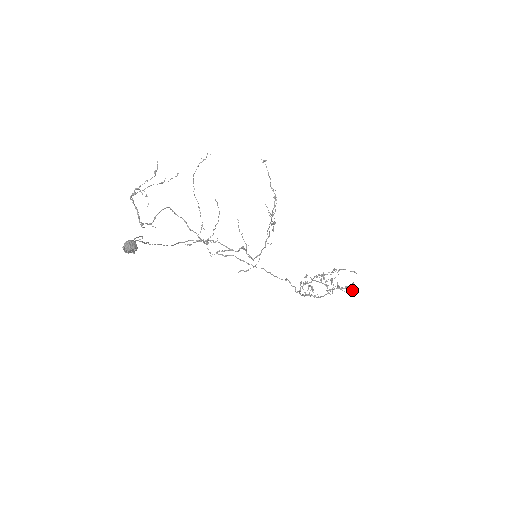
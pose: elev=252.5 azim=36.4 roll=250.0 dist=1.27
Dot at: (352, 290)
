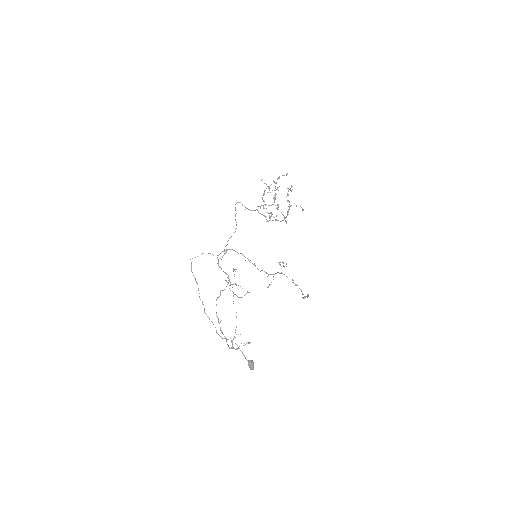
Dot at: occluded
